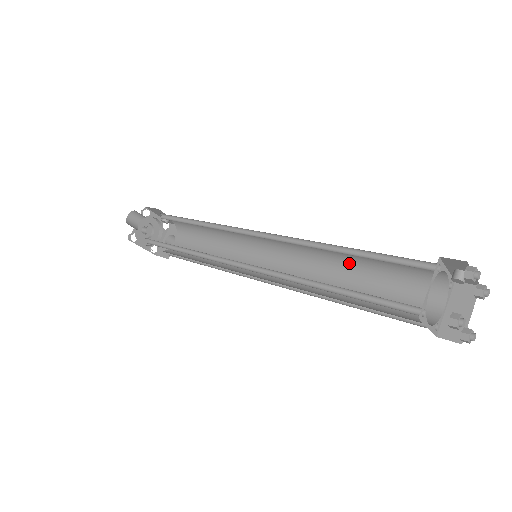
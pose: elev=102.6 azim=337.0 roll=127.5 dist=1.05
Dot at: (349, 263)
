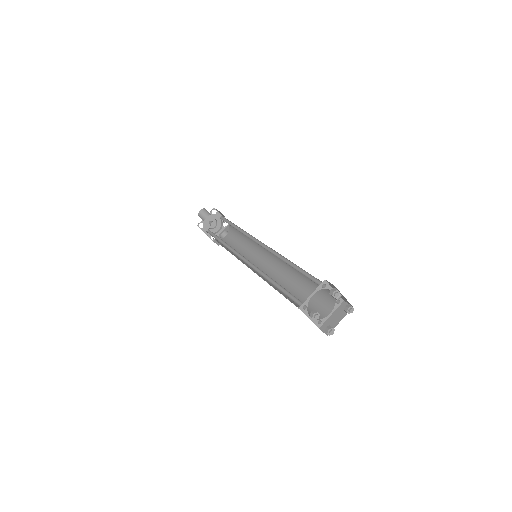
Dot at: (299, 274)
